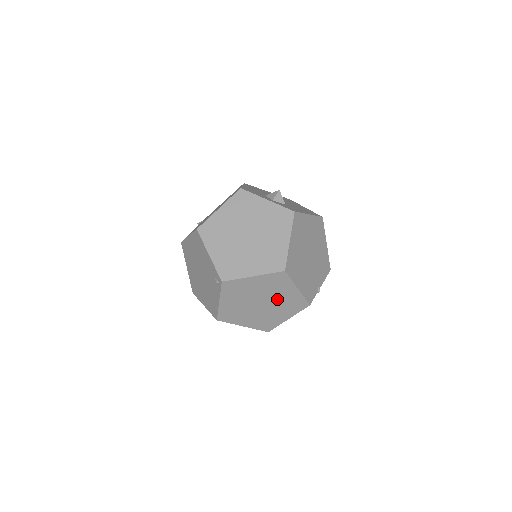
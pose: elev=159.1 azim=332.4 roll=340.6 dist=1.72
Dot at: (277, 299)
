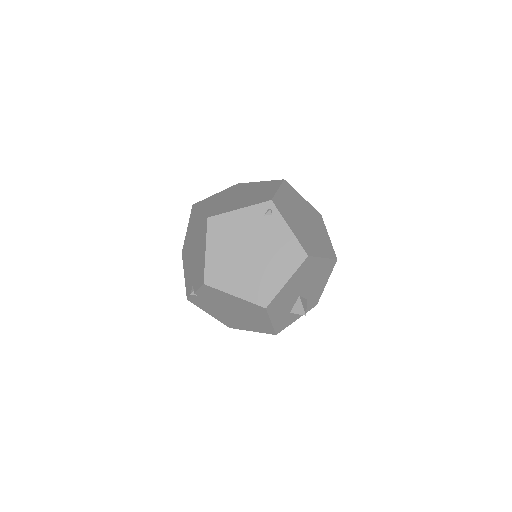
Dot at: (306, 213)
